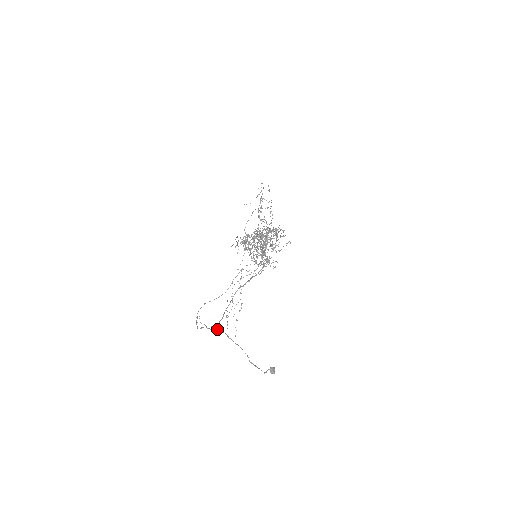
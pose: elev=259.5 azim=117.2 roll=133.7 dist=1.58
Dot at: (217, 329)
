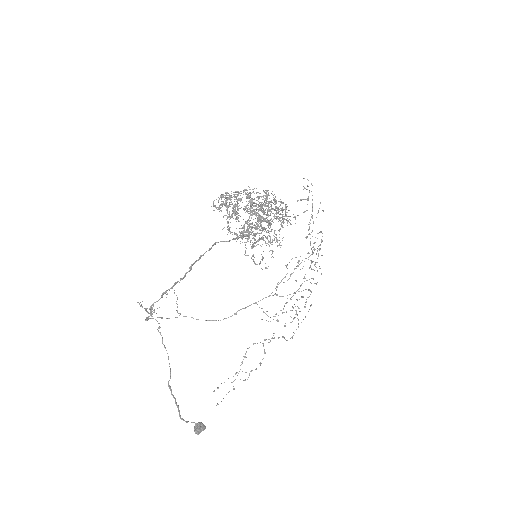
Dot at: occluded
